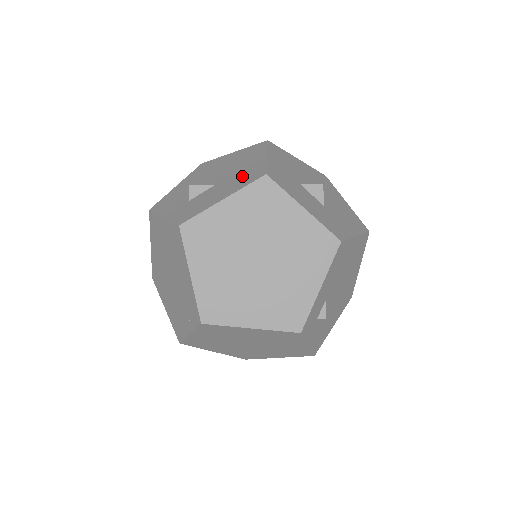
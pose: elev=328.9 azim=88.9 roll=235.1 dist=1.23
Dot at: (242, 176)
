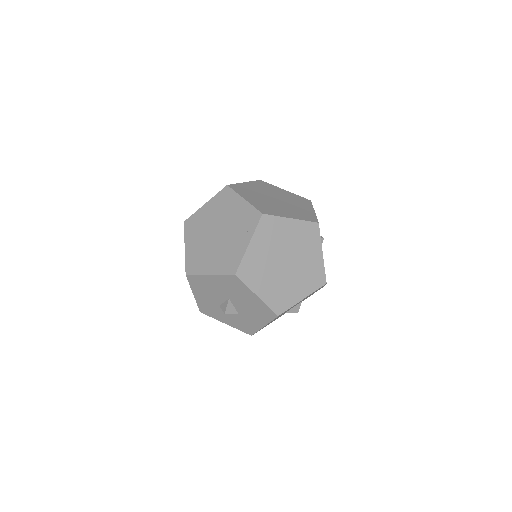
Dot at: occluded
